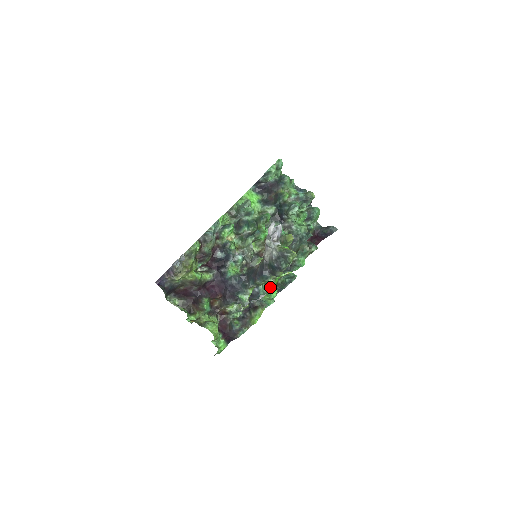
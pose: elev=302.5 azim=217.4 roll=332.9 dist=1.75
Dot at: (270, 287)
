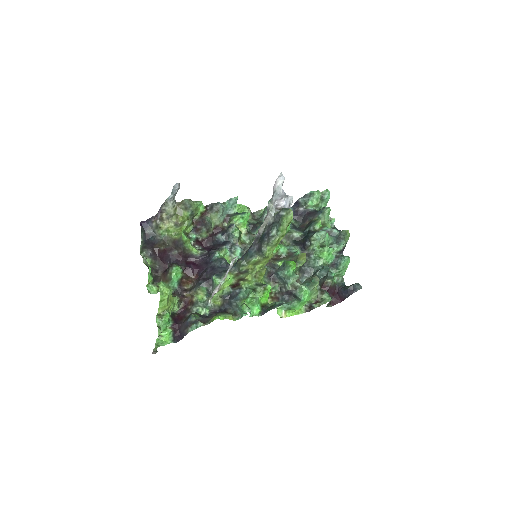
Dot at: (253, 291)
